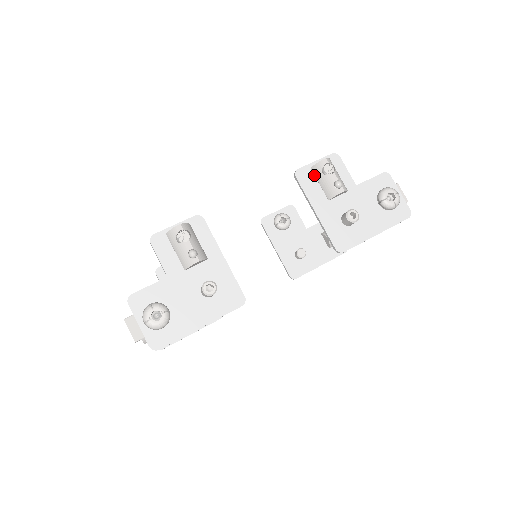
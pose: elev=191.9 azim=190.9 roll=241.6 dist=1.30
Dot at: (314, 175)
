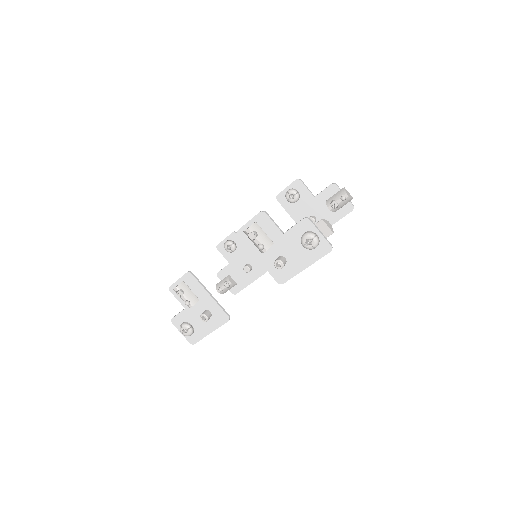
Dot at: occluded
